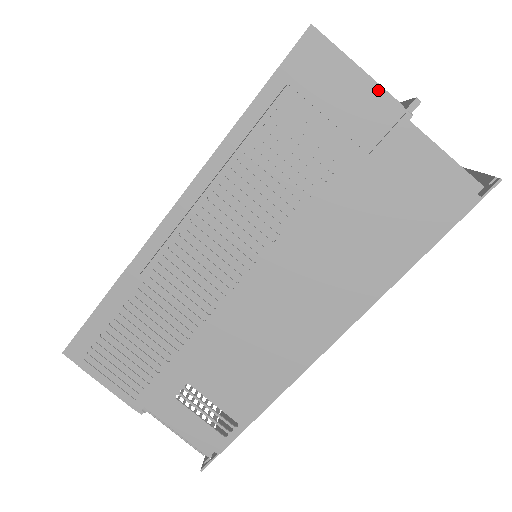
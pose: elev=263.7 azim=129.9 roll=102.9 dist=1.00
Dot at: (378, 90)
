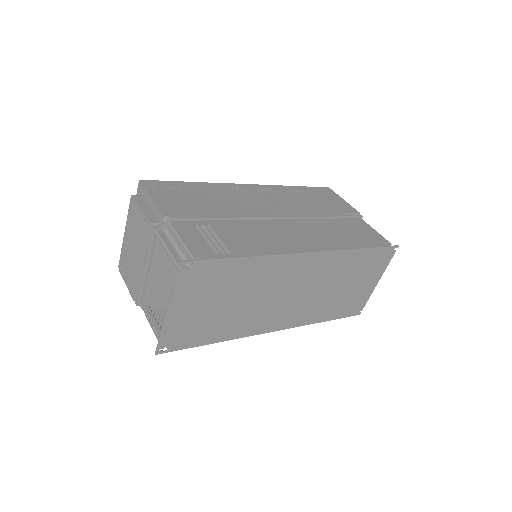
Dot at: (351, 206)
